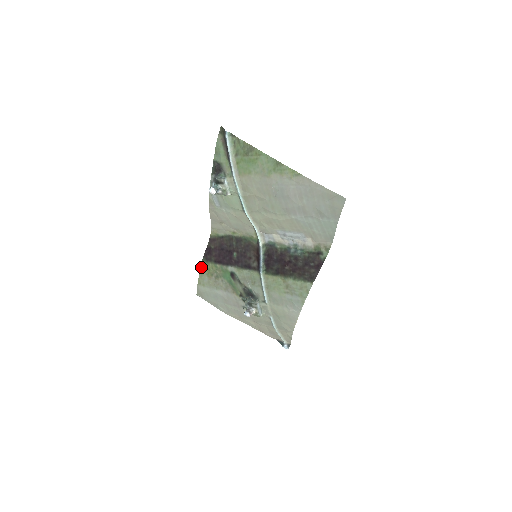
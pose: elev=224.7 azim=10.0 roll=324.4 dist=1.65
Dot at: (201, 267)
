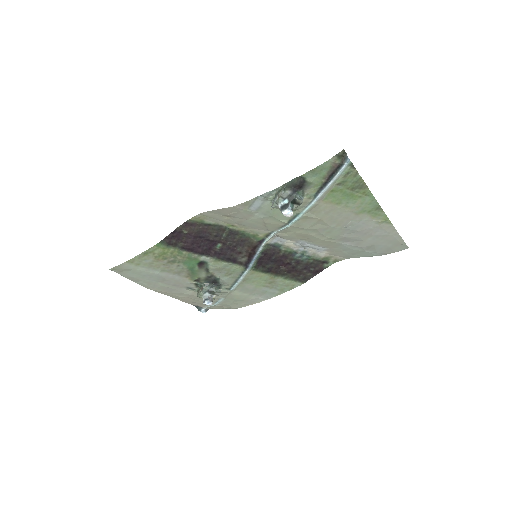
Dot at: (150, 249)
